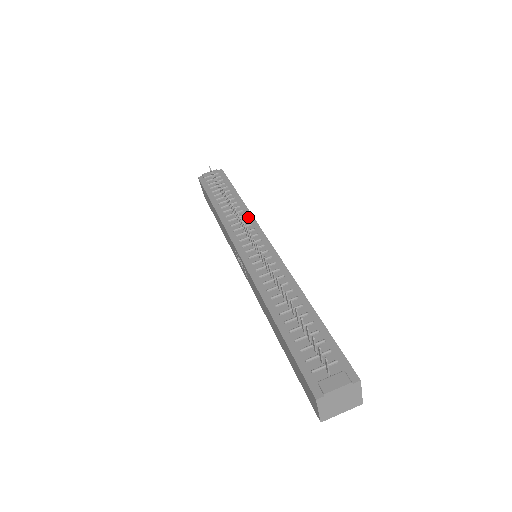
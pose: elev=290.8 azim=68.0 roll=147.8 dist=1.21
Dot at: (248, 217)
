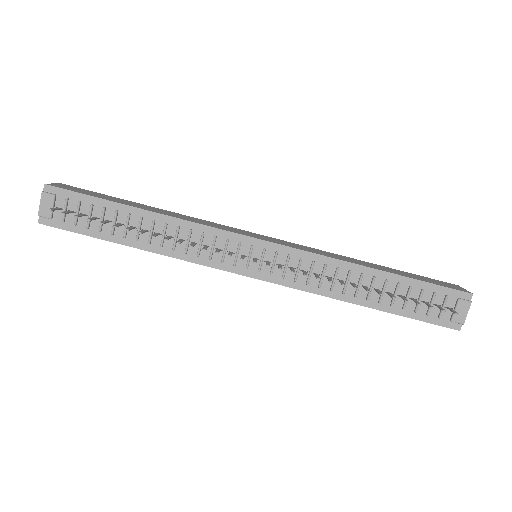
Dot at: (197, 230)
